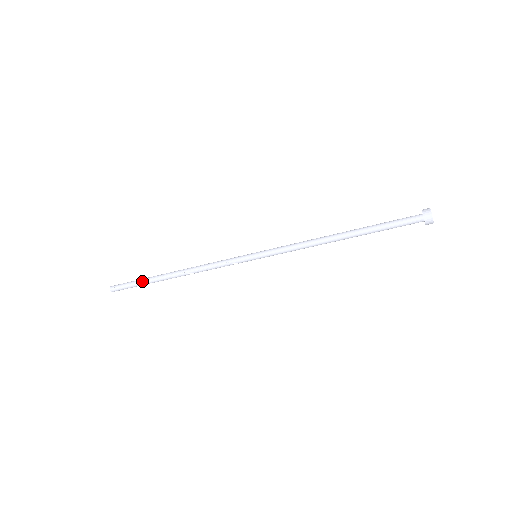
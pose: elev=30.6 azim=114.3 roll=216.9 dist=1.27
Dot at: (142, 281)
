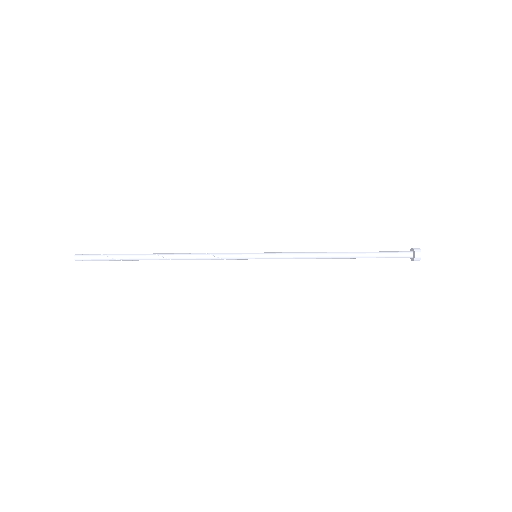
Dot at: (120, 260)
